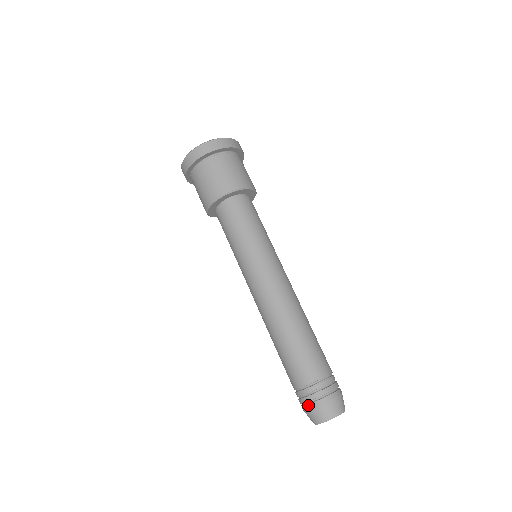
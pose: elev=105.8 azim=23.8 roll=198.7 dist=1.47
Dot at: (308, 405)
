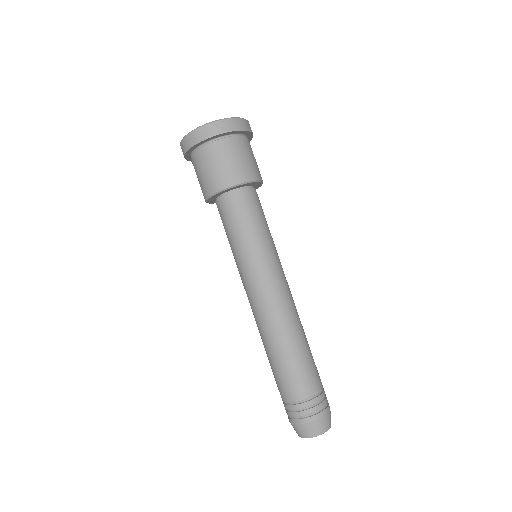
Dot at: (290, 419)
